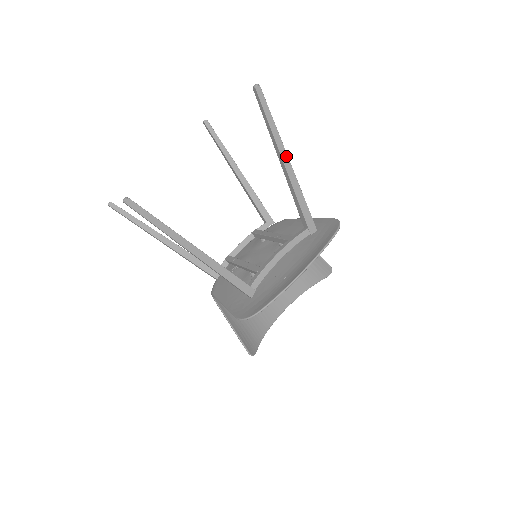
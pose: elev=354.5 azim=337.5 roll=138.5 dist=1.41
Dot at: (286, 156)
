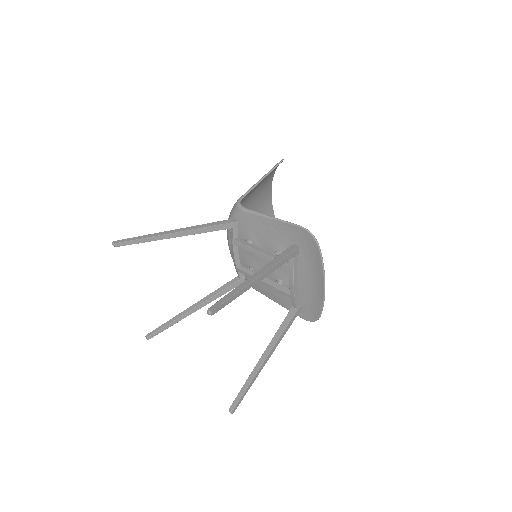
Dot at: (256, 280)
